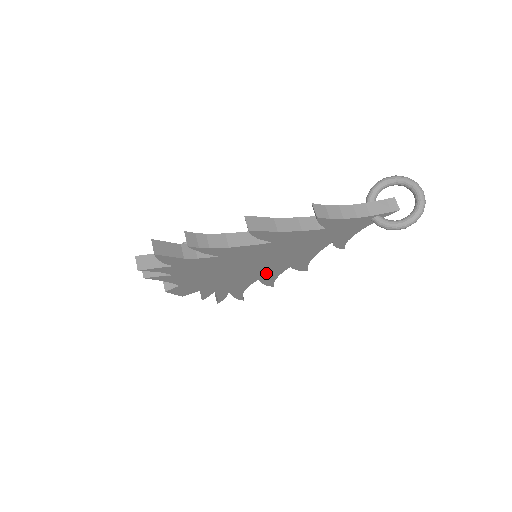
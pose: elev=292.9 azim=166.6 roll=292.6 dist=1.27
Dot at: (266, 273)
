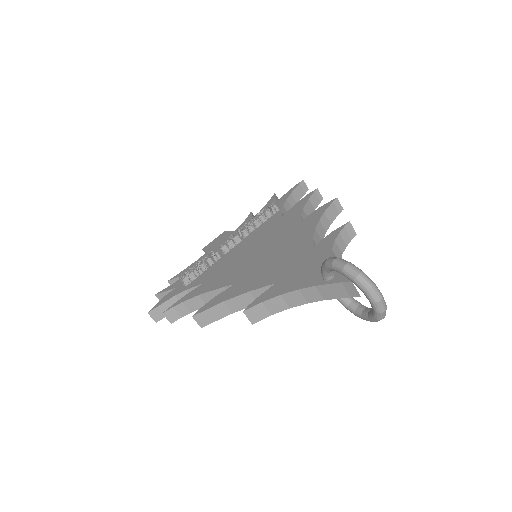
Dot at: occluded
